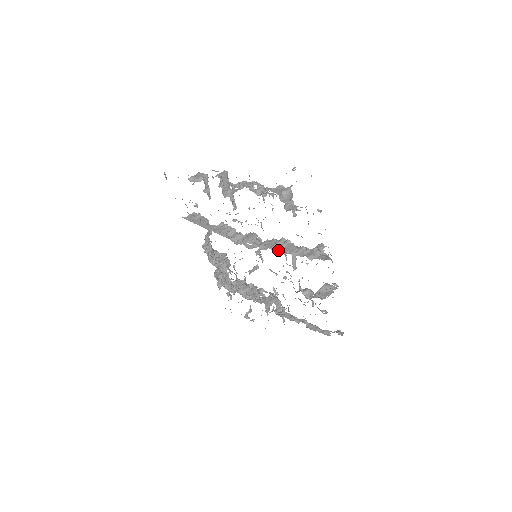
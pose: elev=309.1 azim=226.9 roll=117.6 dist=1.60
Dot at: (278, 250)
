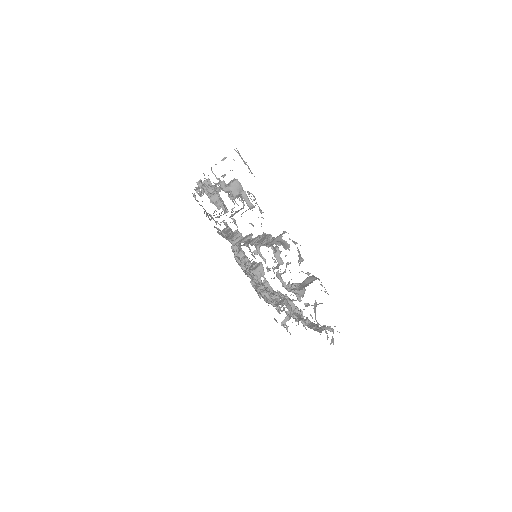
Dot at: (253, 244)
